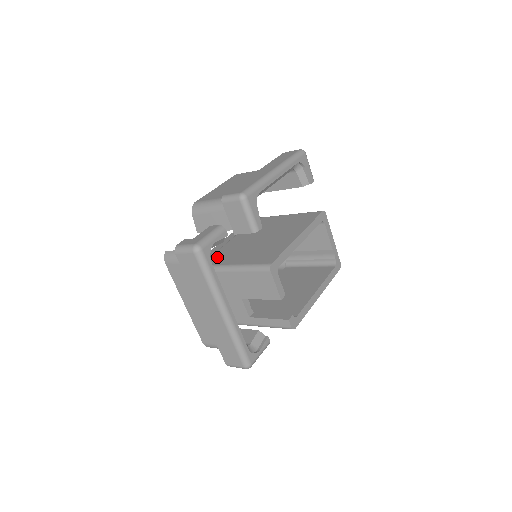
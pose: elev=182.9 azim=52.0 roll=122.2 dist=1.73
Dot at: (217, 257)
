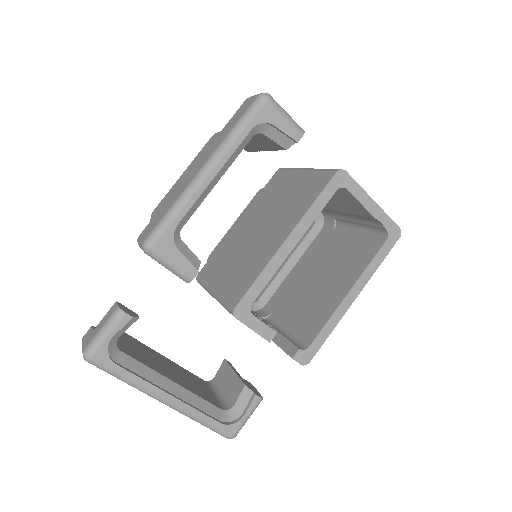
Dot at: (212, 262)
